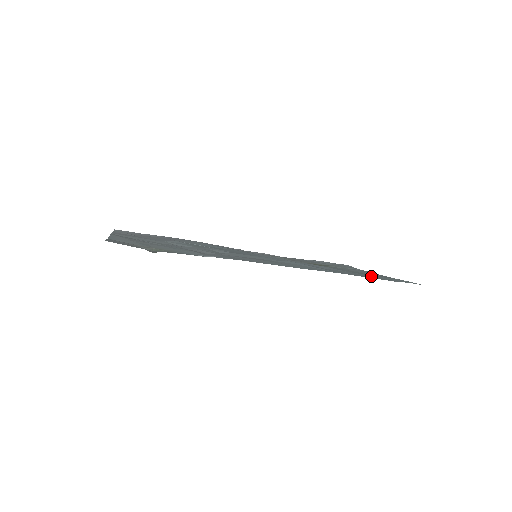
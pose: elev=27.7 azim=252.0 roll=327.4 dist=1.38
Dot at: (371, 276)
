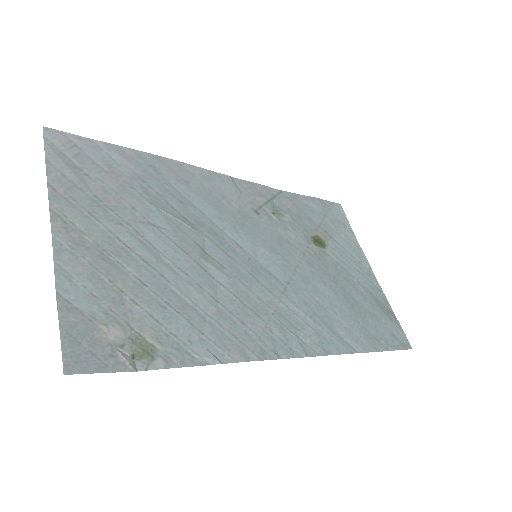
Dot at: (371, 328)
